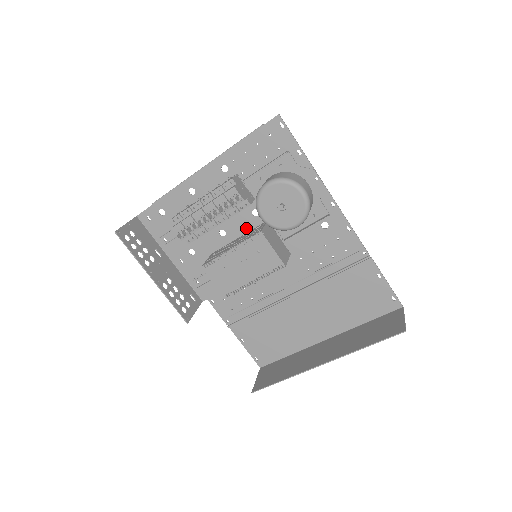
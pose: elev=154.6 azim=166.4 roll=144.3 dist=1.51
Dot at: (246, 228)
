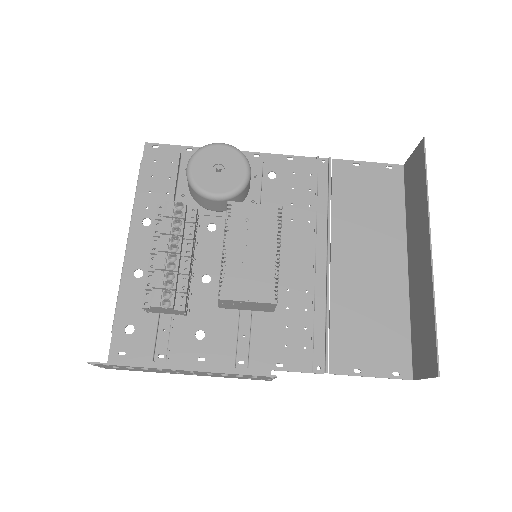
Dot at: (220, 249)
